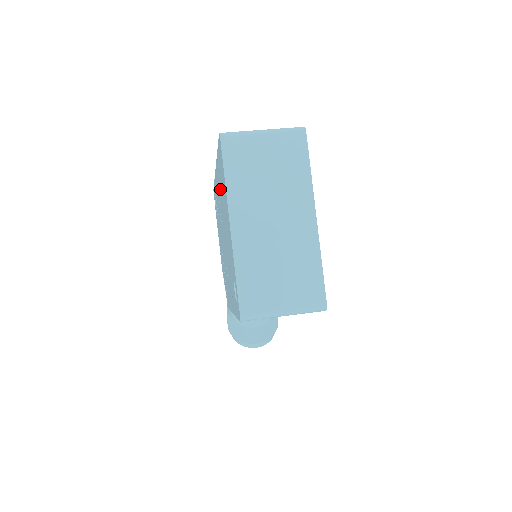
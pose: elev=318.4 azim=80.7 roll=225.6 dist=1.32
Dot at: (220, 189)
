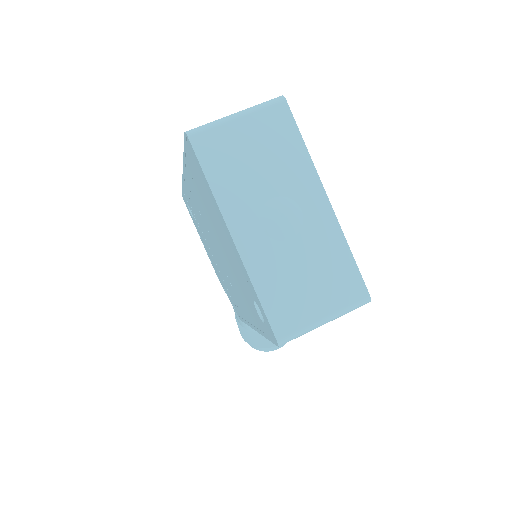
Dot at: (198, 196)
